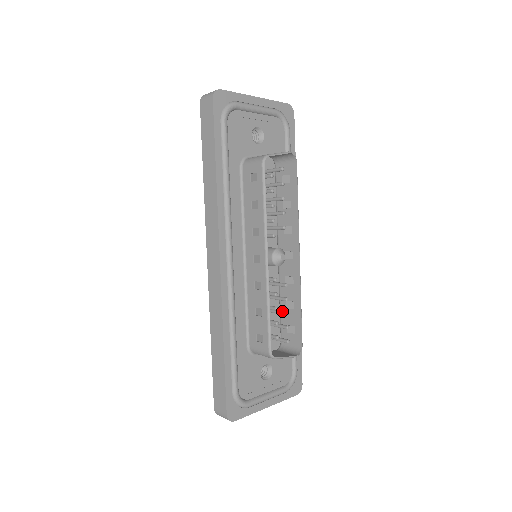
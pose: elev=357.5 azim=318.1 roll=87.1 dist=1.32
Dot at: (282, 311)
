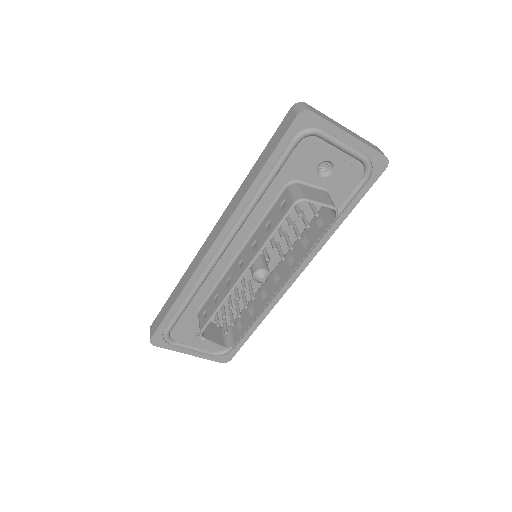
Dot at: (238, 311)
